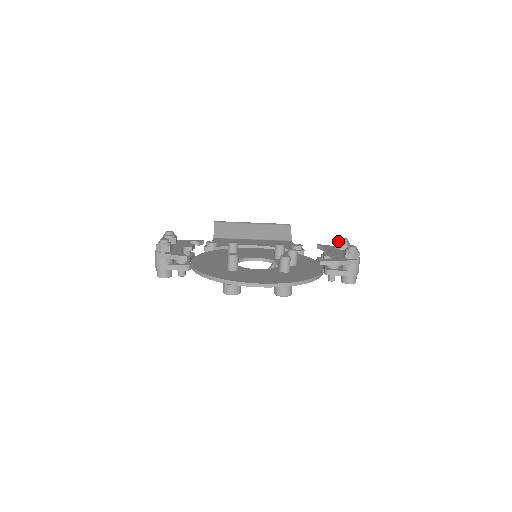
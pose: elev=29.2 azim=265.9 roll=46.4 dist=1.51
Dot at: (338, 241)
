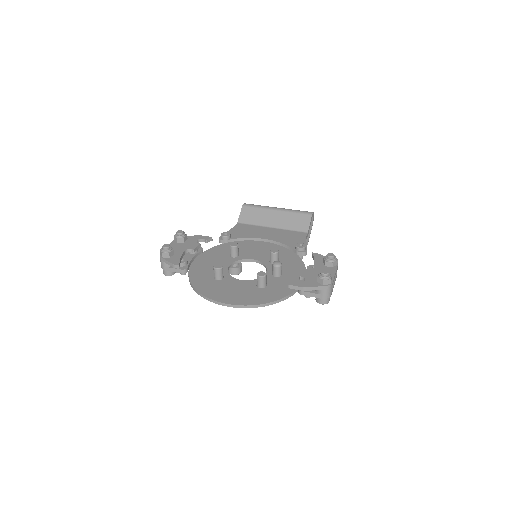
Dot at: (325, 257)
